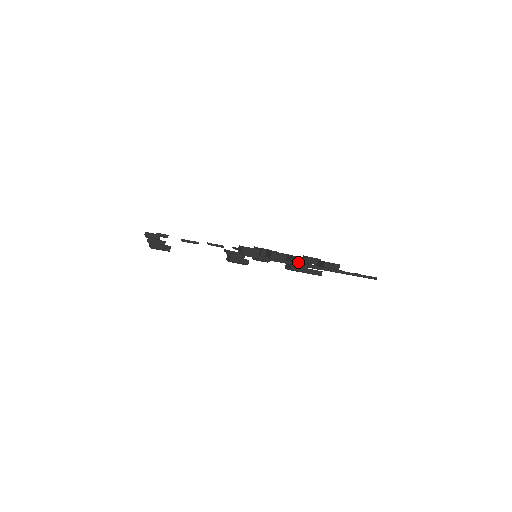
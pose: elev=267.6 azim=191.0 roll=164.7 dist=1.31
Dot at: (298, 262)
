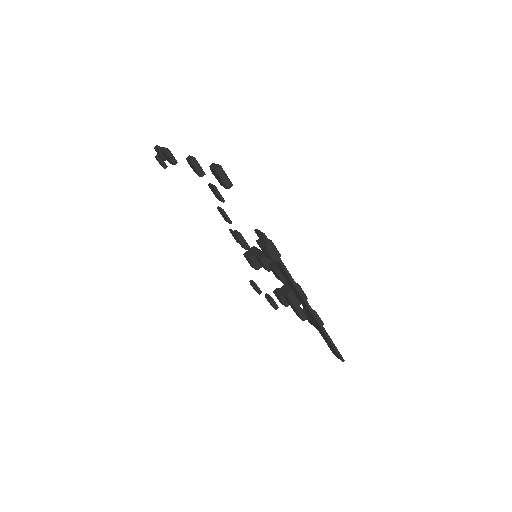
Dot at: occluded
